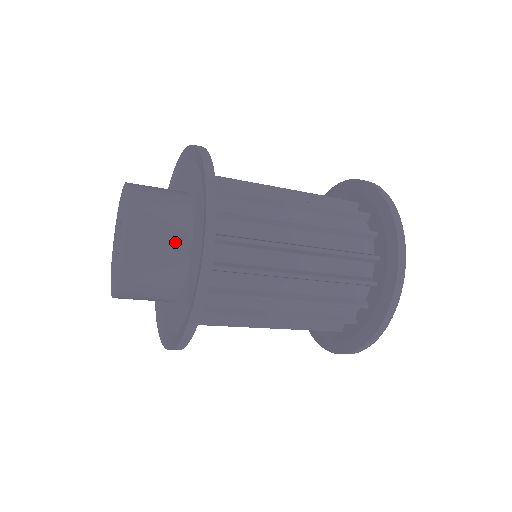
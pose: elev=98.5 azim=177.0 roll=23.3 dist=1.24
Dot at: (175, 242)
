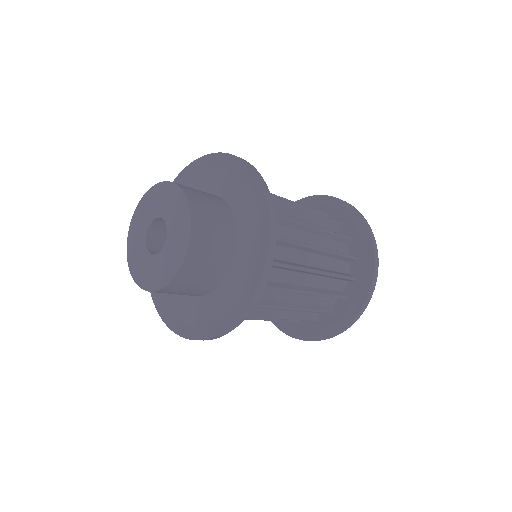
Dot at: (210, 195)
